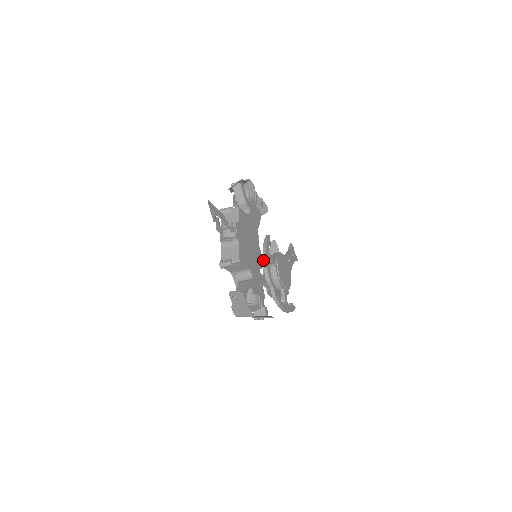
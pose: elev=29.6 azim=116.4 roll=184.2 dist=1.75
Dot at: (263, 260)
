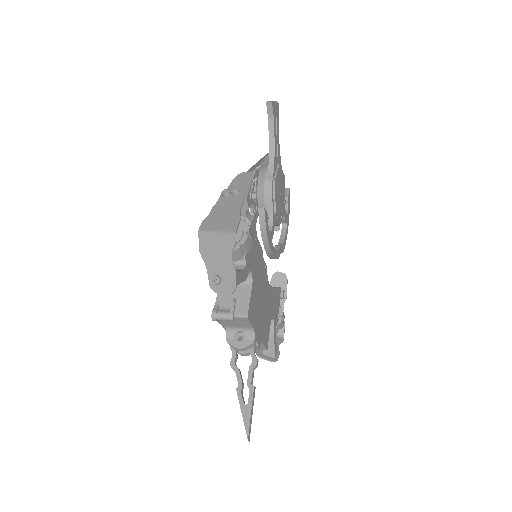
Dot at: (267, 254)
